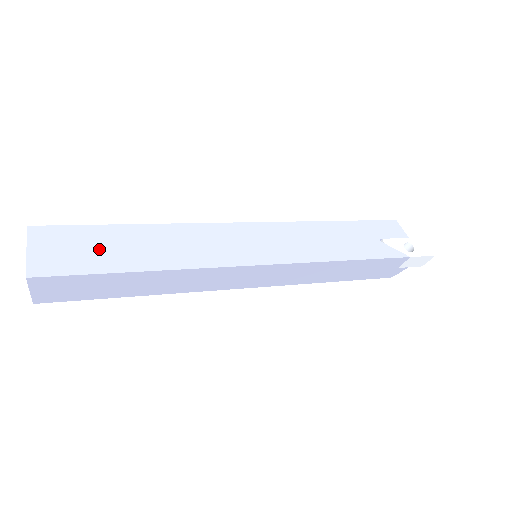
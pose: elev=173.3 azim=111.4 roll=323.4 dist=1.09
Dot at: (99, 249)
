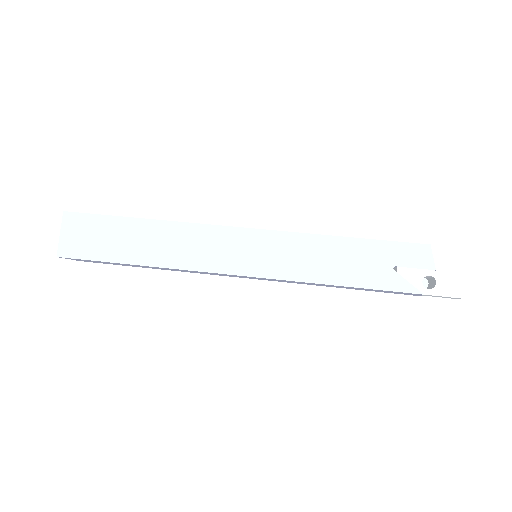
Dot at: (110, 239)
